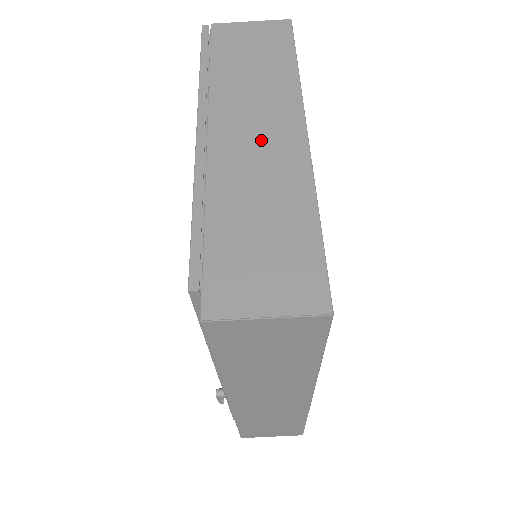
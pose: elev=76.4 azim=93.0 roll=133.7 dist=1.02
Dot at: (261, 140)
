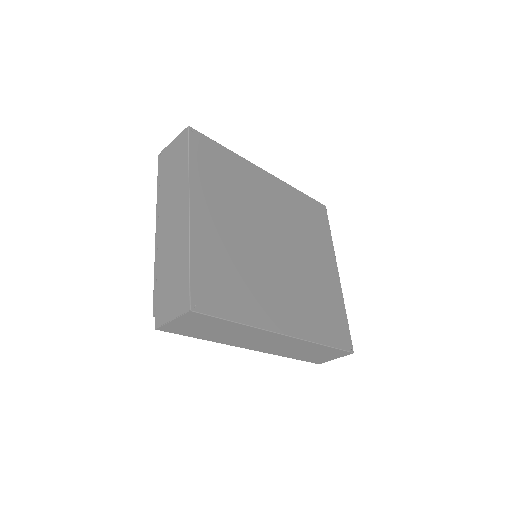
Dot at: (174, 223)
